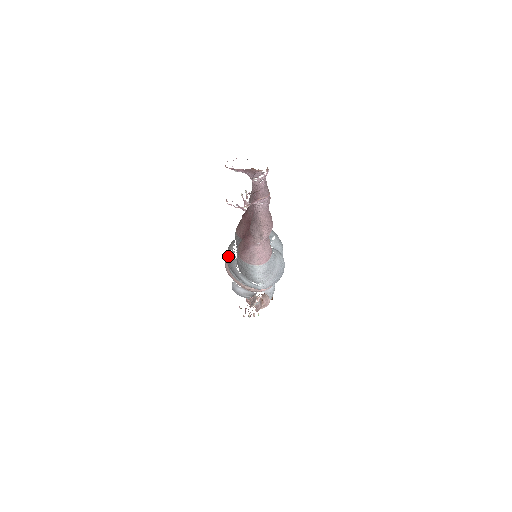
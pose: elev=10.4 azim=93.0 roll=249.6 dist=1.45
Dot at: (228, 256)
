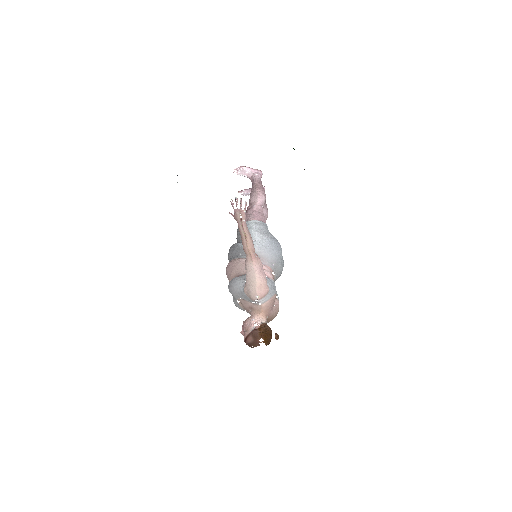
Dot at: occluded
